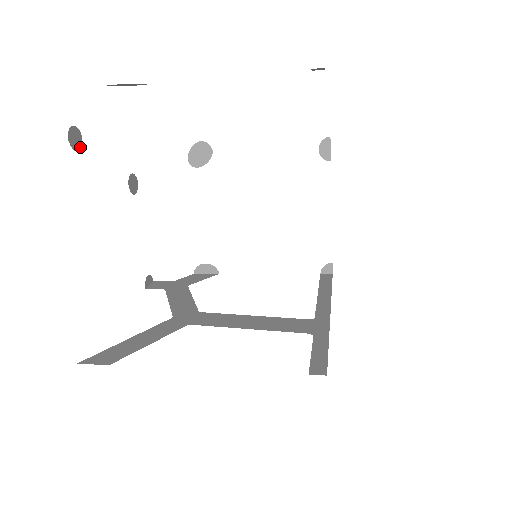
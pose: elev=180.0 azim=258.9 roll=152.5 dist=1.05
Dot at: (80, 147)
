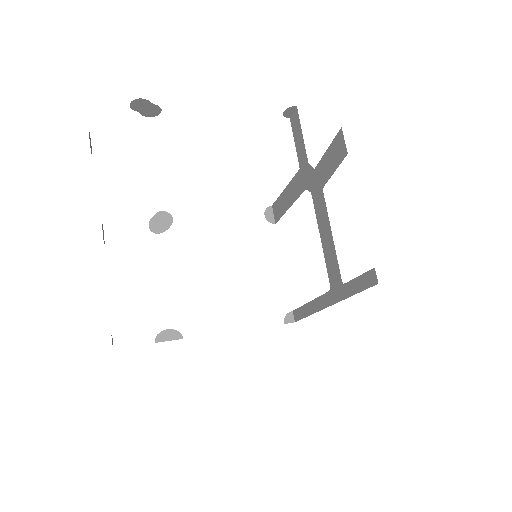
Dot at: occluded
